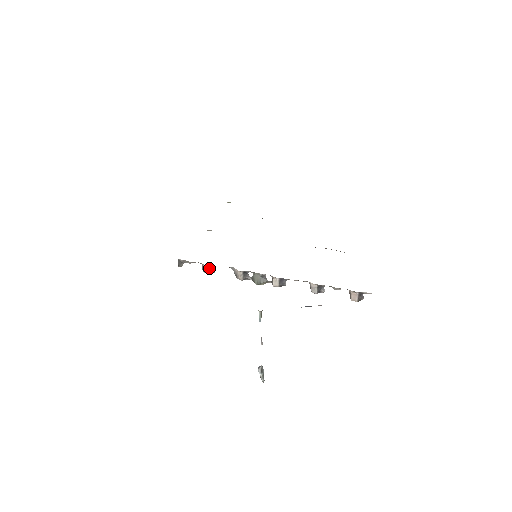
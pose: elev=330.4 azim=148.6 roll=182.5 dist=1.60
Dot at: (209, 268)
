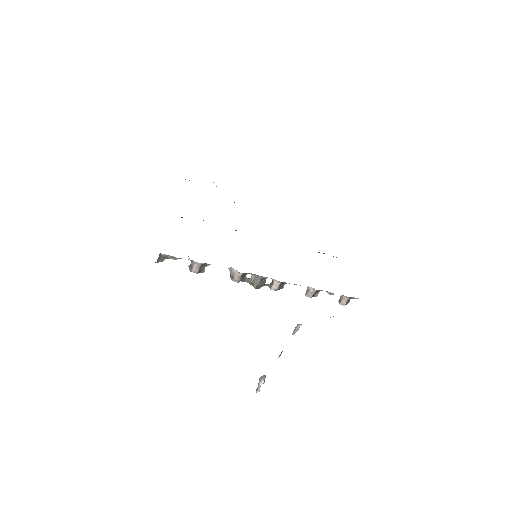
Dot at: (200, 267)
